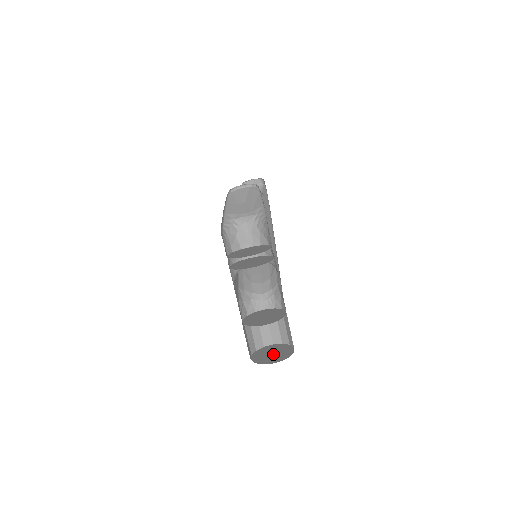
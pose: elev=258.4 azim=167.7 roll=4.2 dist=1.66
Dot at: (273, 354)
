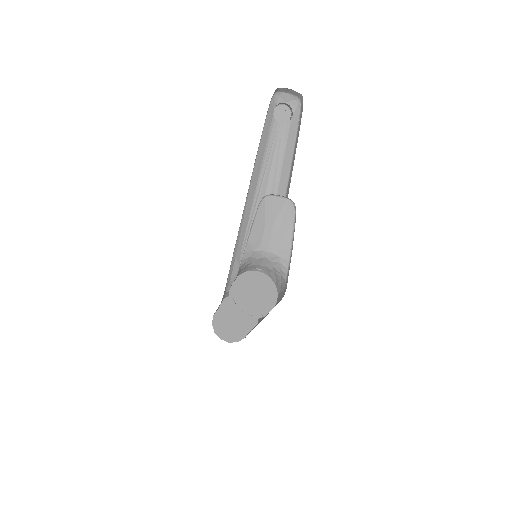
Dot at: occluded
